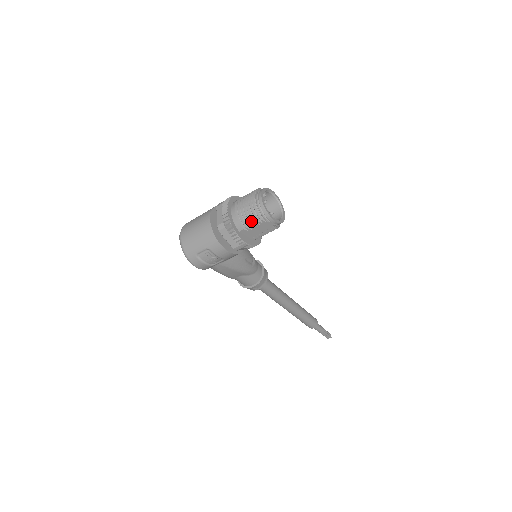
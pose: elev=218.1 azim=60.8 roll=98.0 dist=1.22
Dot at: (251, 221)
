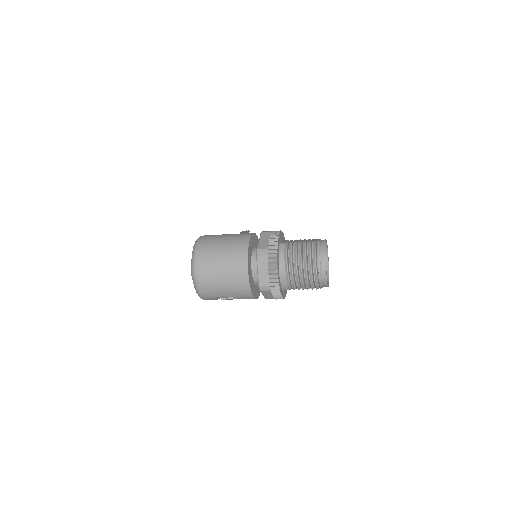
Dot at: (303, 287)
